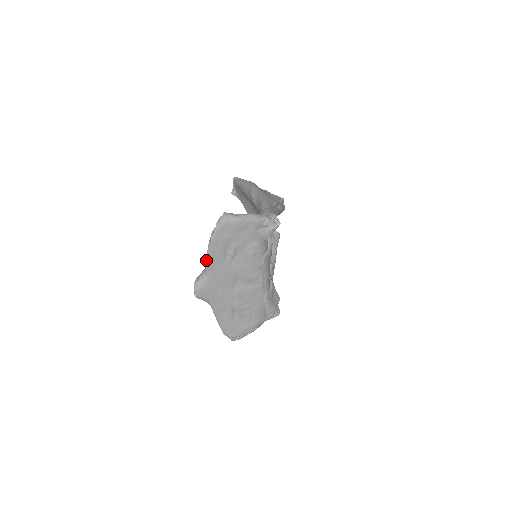
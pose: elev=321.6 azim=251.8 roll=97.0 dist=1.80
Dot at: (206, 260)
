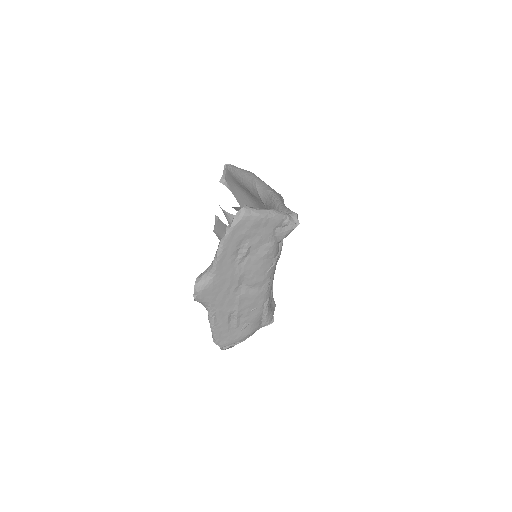
Dot at: (214, 258)
